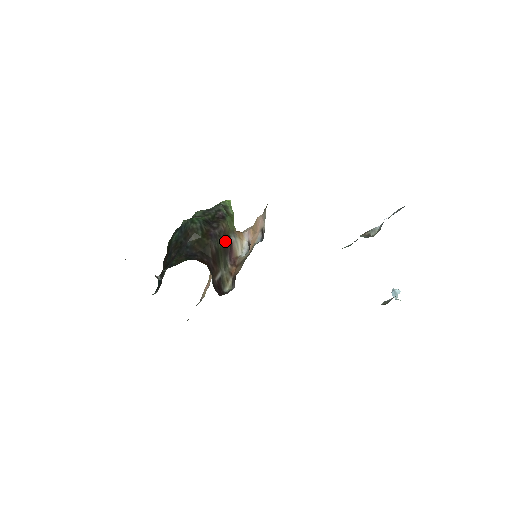
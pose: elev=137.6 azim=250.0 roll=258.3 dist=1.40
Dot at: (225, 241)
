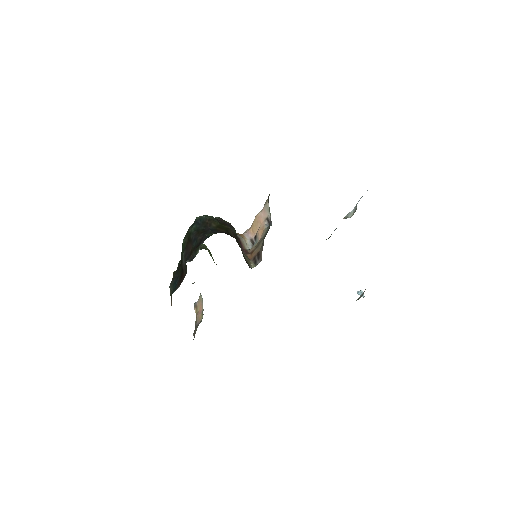
Dot at: occluded
